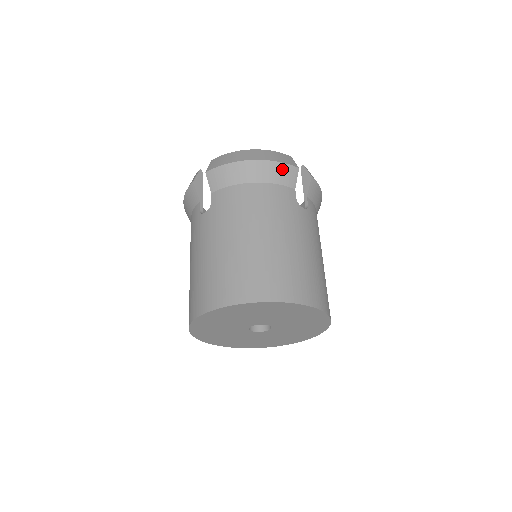
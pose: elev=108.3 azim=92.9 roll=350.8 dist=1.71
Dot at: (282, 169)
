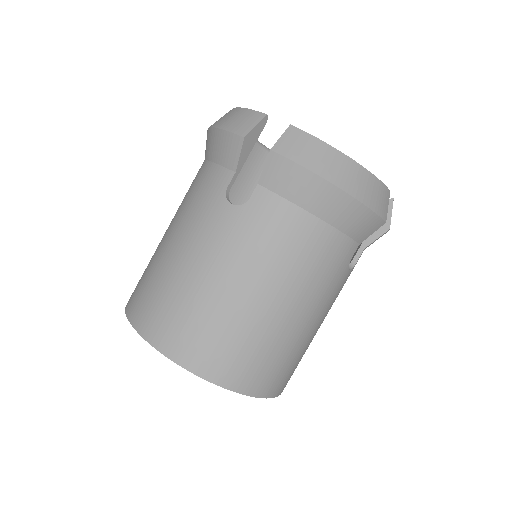
Dot at: (367, 219)
